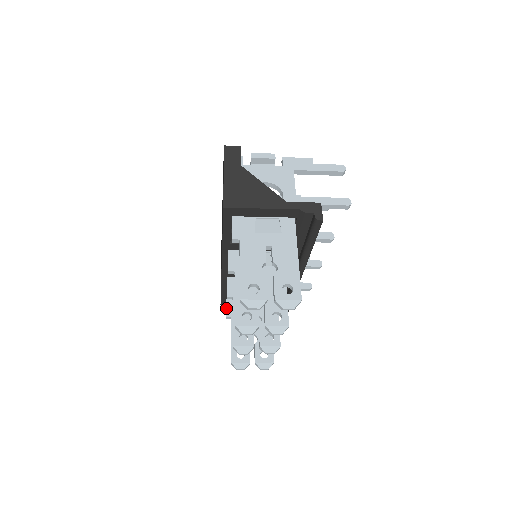
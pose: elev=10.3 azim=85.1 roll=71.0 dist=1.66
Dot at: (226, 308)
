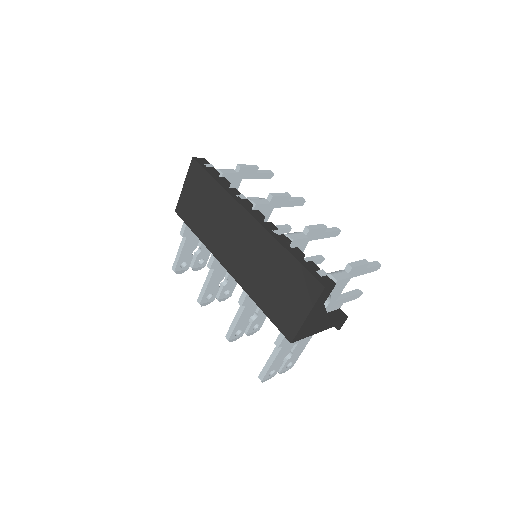
Dot at: (185, 229)
